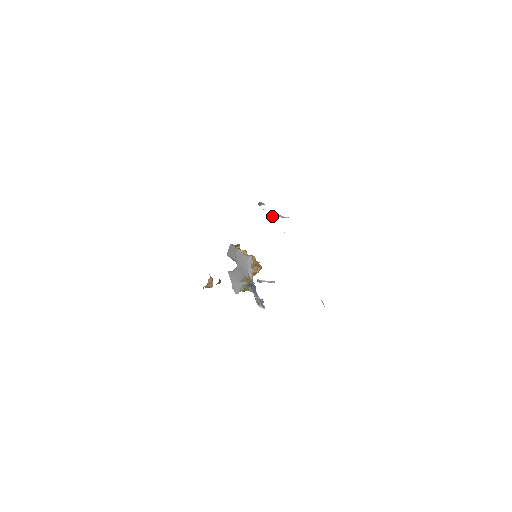
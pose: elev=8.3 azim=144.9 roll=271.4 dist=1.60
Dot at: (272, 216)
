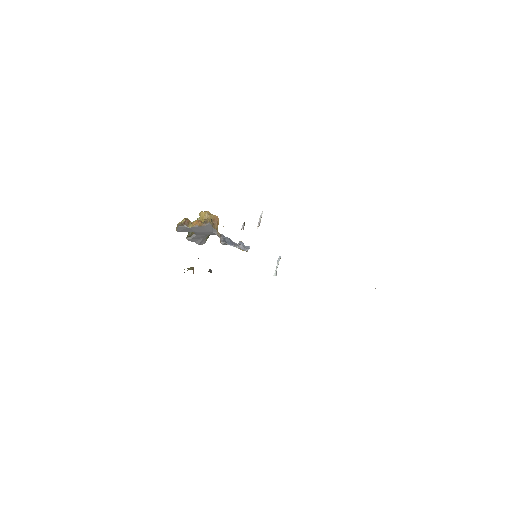
Dot at: (258, 226)
